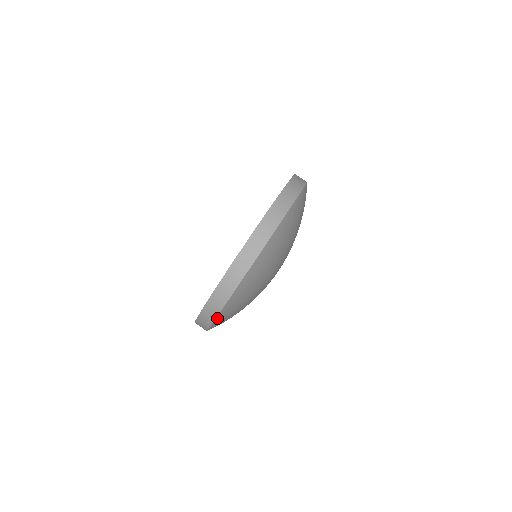
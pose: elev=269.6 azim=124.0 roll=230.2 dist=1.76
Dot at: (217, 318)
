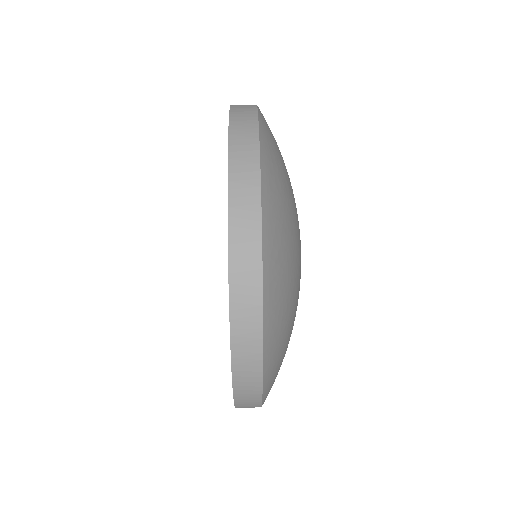
Dot at: (264, 286)
